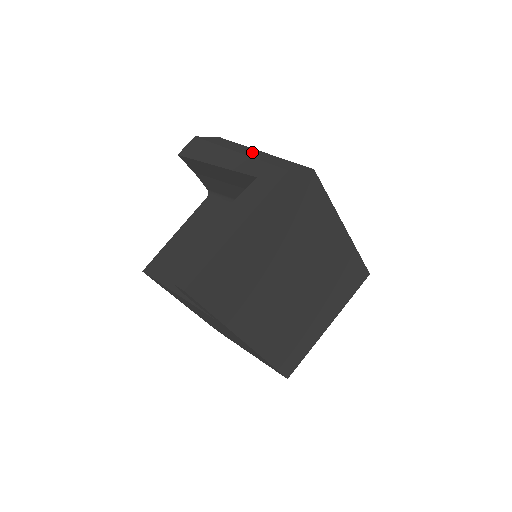
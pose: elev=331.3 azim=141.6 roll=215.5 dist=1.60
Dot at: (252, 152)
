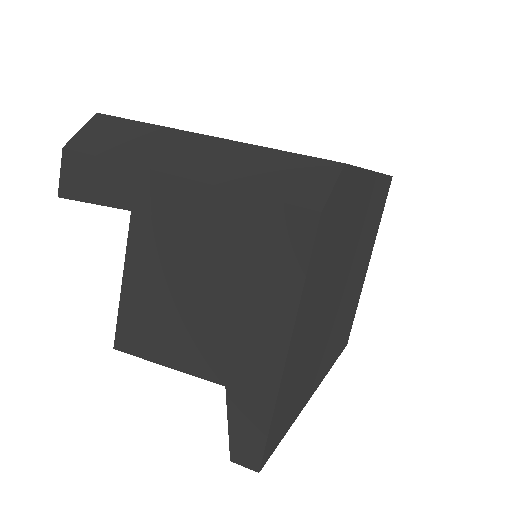
Dot at: (200, 156)
